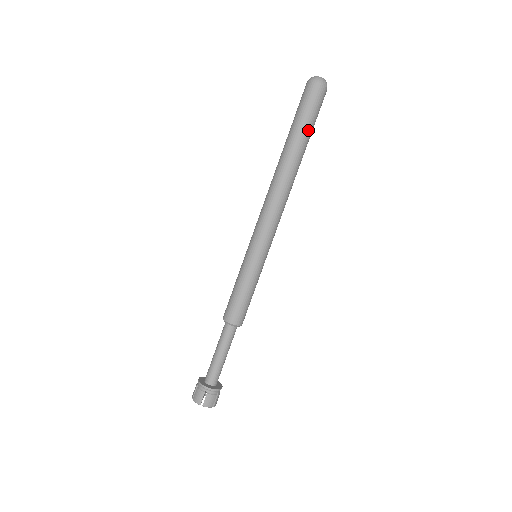
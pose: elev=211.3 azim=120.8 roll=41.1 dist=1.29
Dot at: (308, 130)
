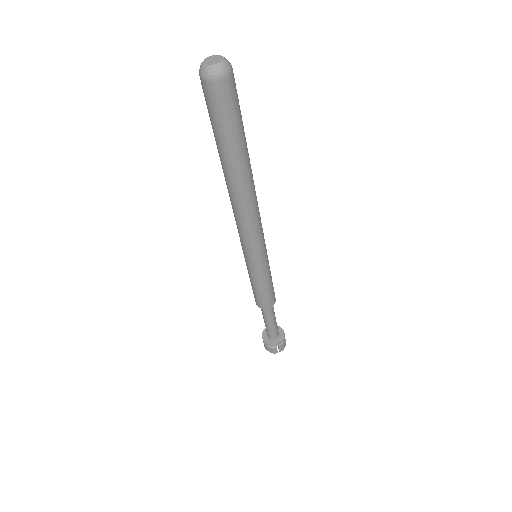
Dot at: (229, 141)
